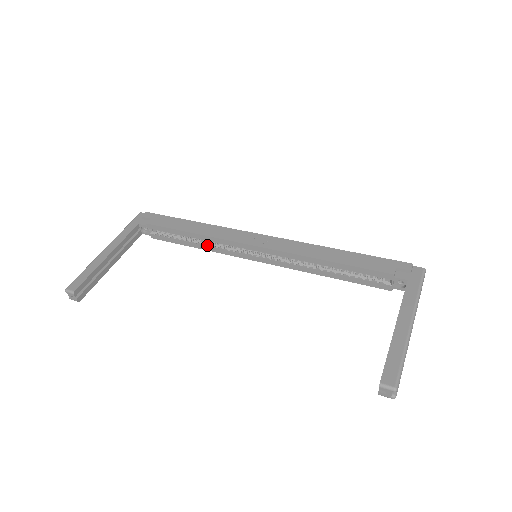
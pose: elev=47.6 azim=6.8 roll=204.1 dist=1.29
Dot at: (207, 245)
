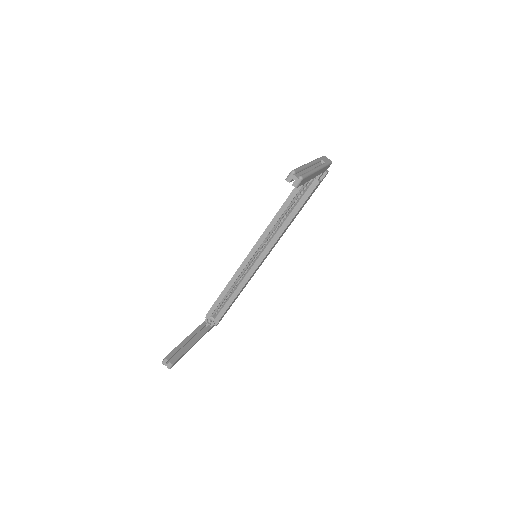
Dot at: (238, 287)
